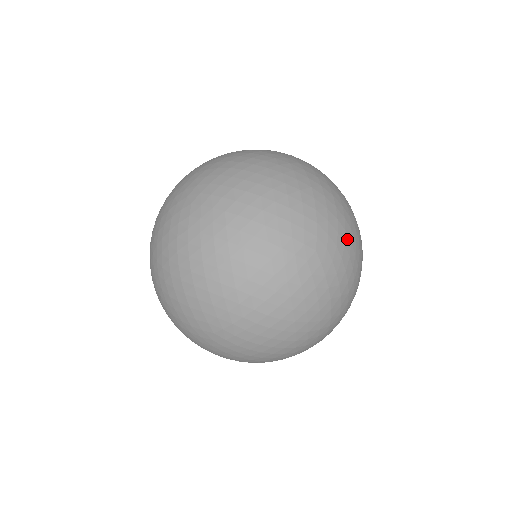
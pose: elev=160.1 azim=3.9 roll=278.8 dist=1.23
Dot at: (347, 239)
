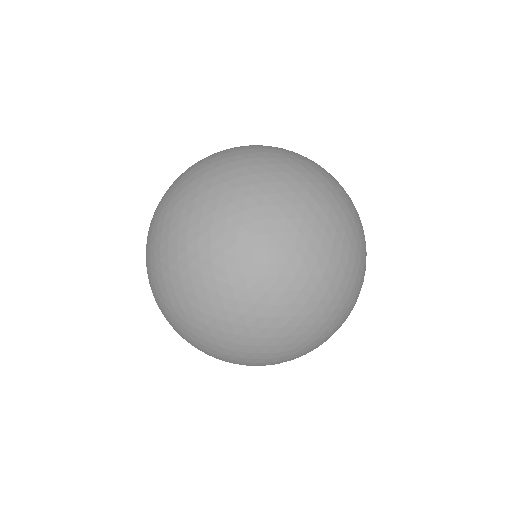
Dot at: occluded
